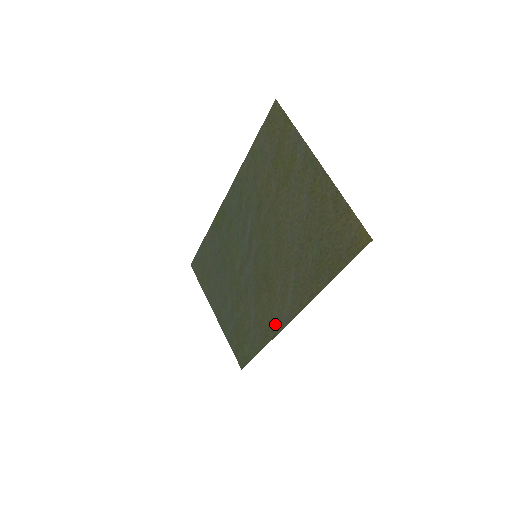
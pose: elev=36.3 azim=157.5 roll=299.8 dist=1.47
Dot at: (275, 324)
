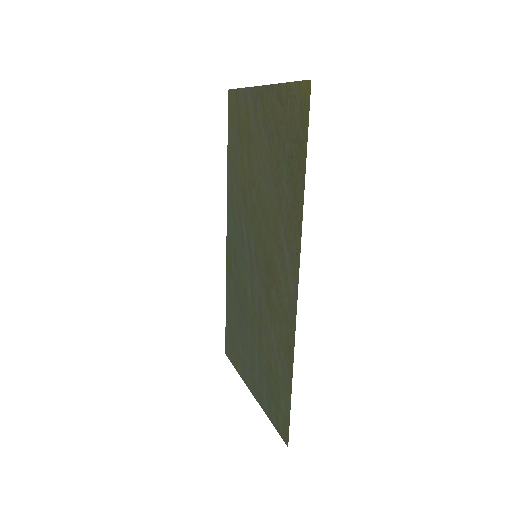
Dot at: (289, 318)
